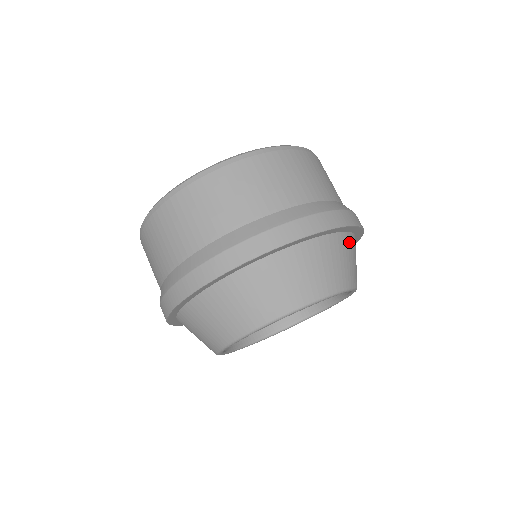
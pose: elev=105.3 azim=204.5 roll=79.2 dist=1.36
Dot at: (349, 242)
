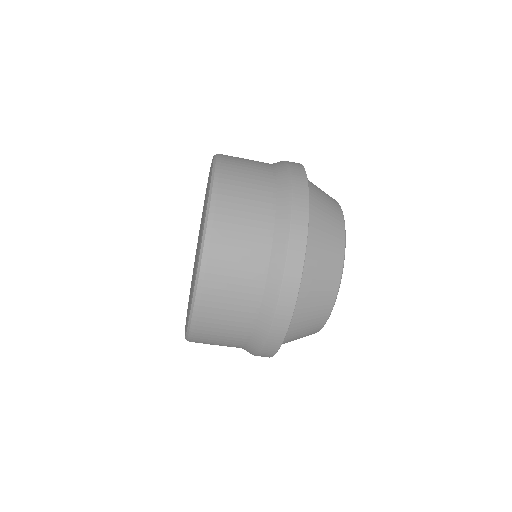
Dot at: (305, 288)
